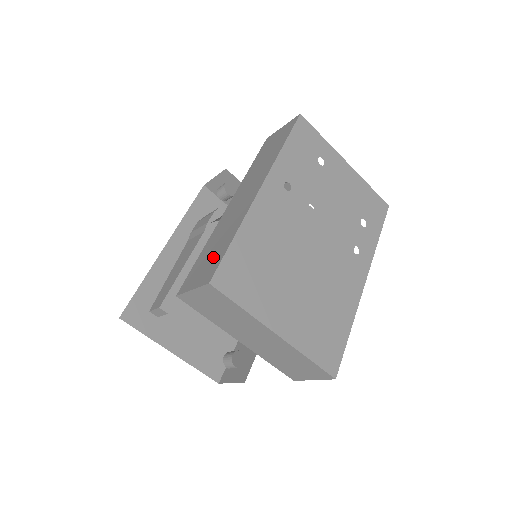
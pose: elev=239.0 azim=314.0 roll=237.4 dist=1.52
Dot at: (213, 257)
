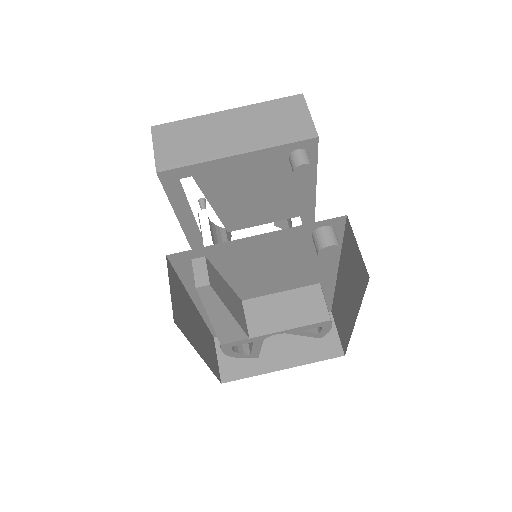
Dot at: occluded
